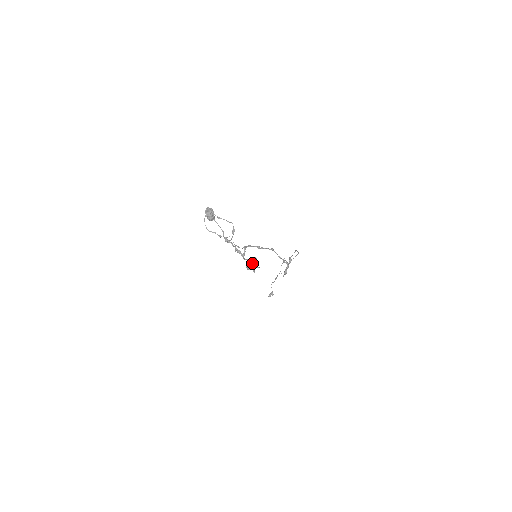
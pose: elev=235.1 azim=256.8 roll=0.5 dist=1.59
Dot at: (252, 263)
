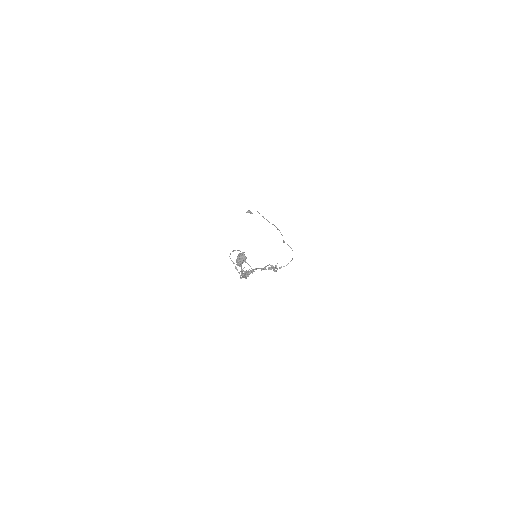
Dot at: (247, 272)
